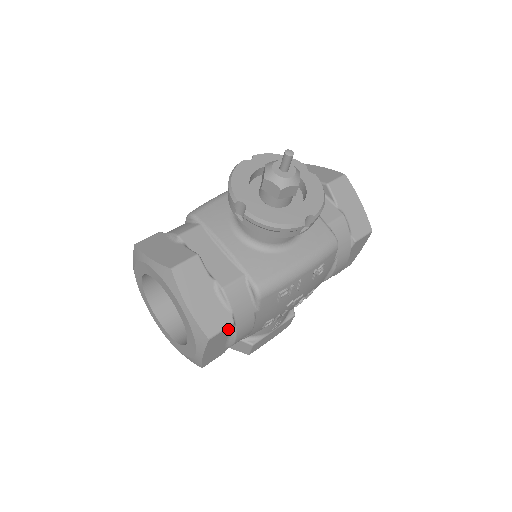
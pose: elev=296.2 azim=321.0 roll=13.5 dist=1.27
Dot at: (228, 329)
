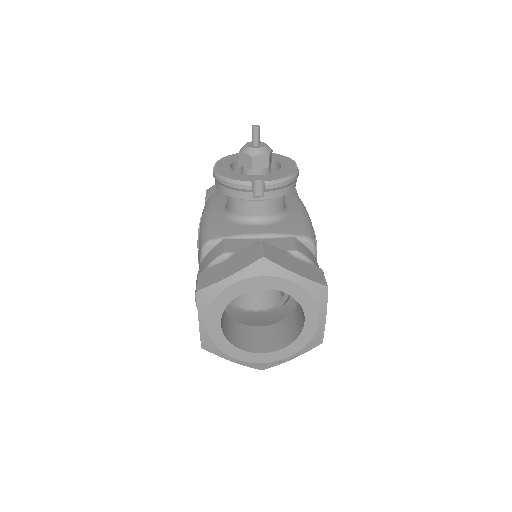
Dot at: occluded
